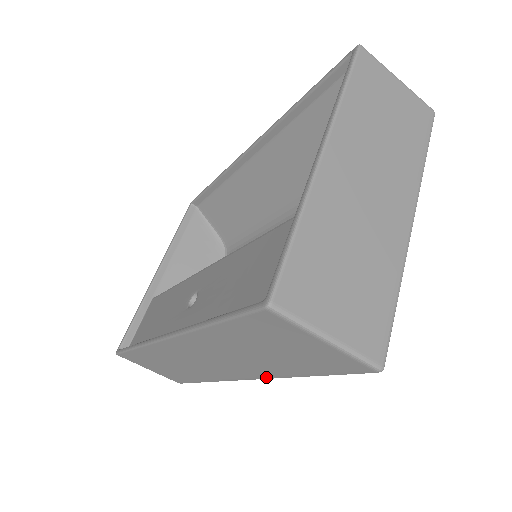
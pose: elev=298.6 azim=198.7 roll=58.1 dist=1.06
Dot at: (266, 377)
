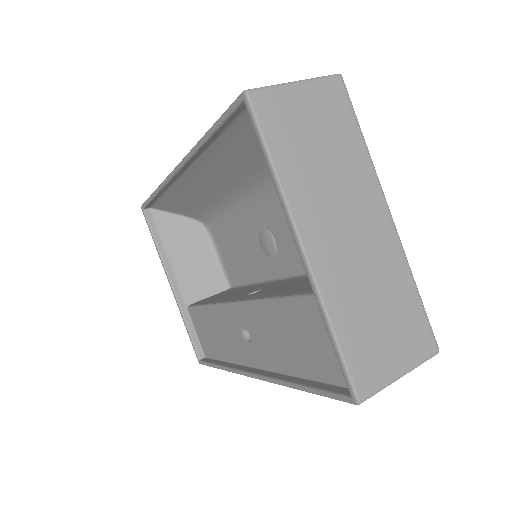
Dot at: occluded
